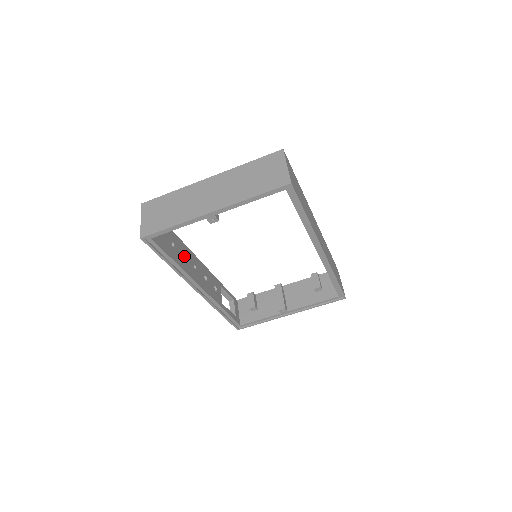
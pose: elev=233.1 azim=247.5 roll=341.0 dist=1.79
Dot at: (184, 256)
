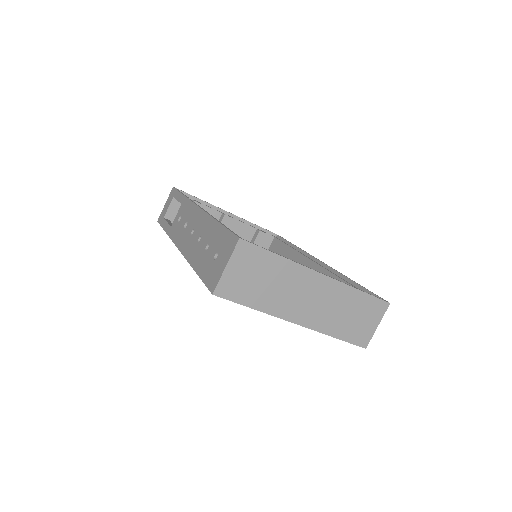
Dot at: occluded
